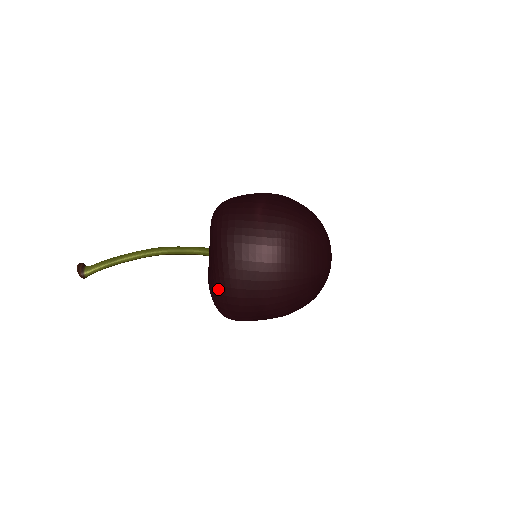
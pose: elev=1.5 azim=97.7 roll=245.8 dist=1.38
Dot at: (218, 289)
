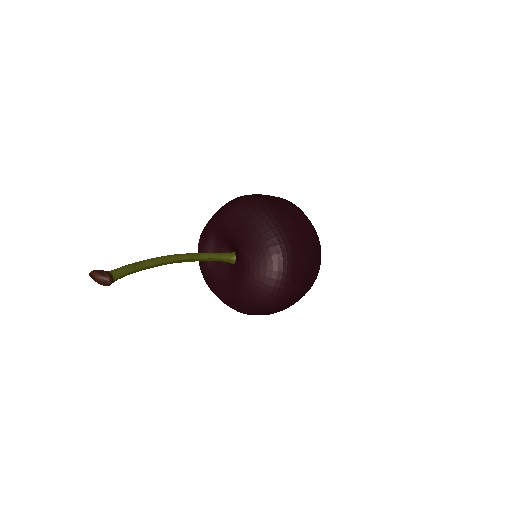
Dot at: (281, 248)
